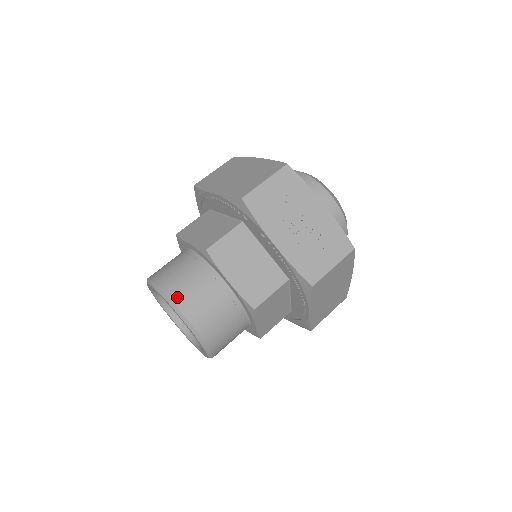
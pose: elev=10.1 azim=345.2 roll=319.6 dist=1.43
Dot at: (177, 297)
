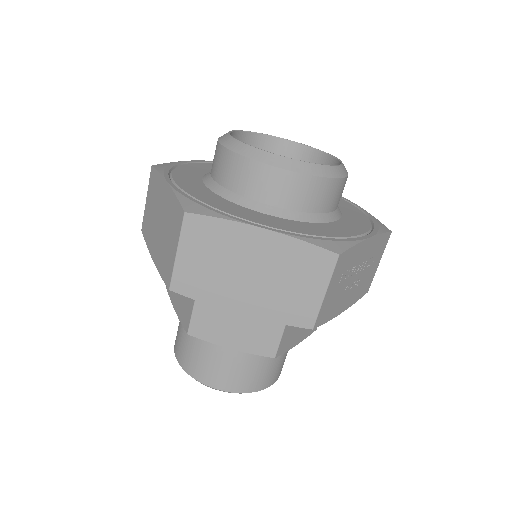
Dot at: (260, 386)
